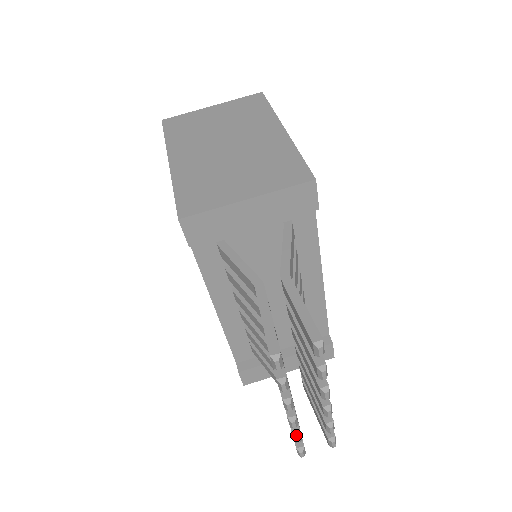
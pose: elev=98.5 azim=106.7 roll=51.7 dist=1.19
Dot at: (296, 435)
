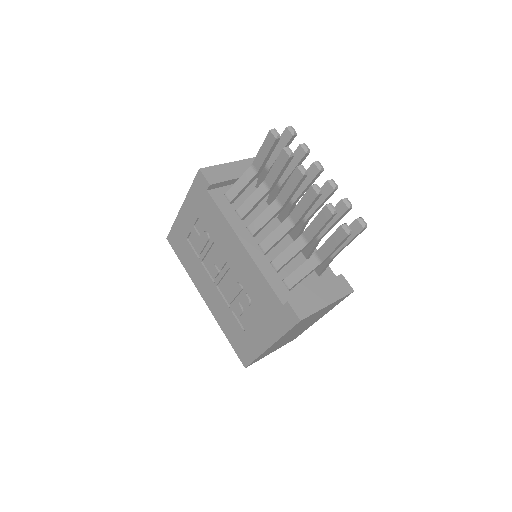
Dot at: (328, 204)
